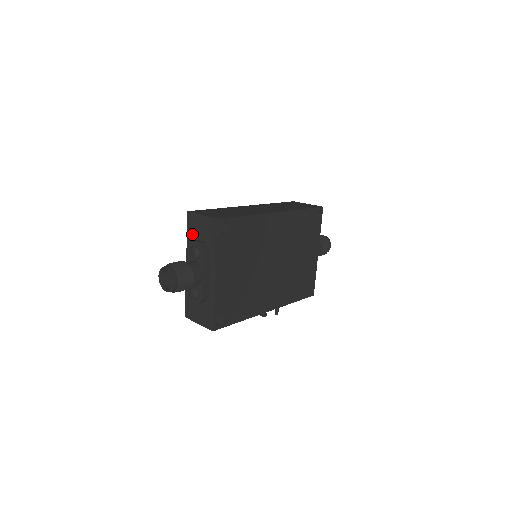
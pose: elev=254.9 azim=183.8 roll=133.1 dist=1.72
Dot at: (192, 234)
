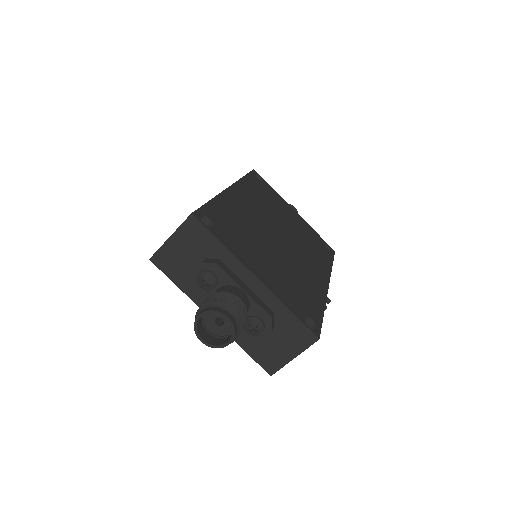
Dot at: (180, 275)
